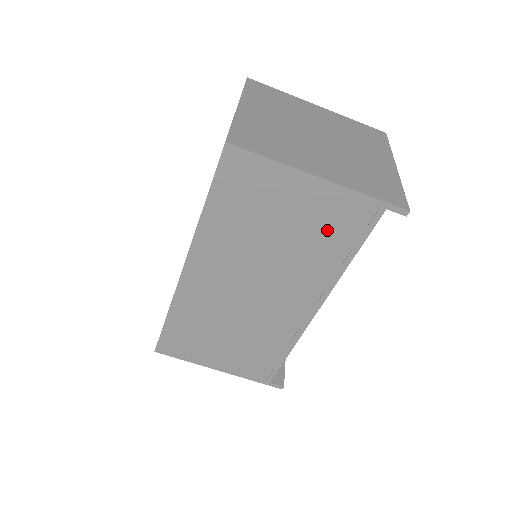
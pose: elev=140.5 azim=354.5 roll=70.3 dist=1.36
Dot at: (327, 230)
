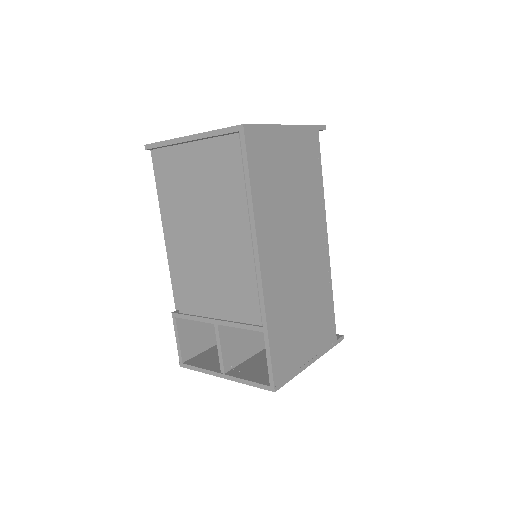
Dot at: (306, 164)
